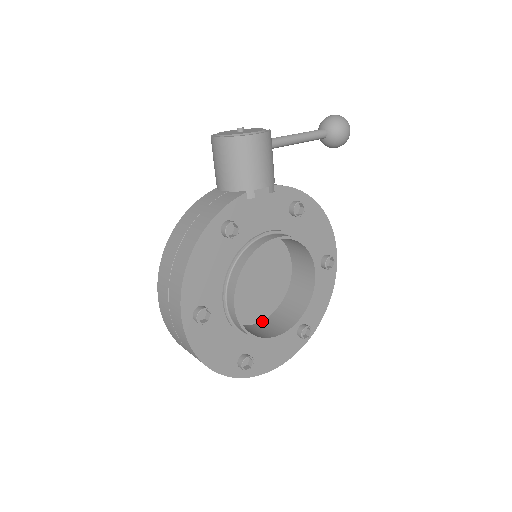
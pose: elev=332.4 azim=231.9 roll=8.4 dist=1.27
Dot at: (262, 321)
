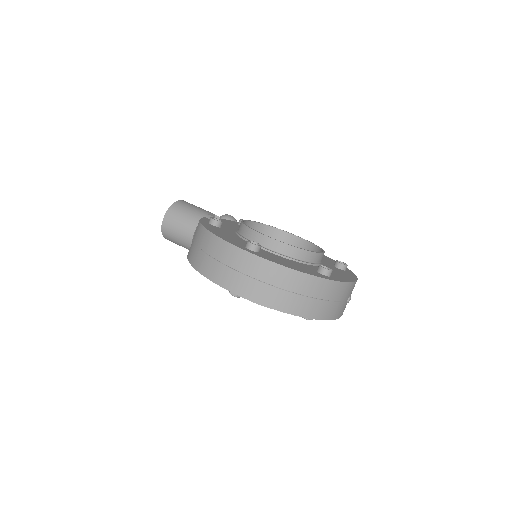
Dot at: occluded
